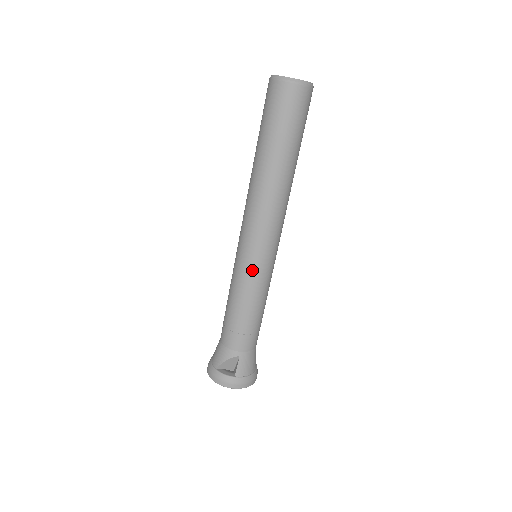
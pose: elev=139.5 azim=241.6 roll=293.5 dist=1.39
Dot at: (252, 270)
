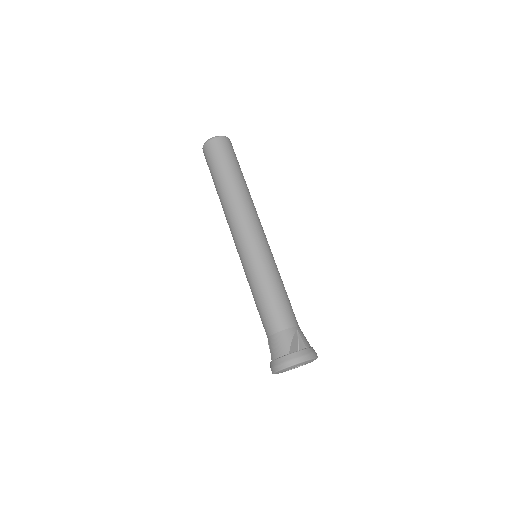
Dot at: (266, 255)
